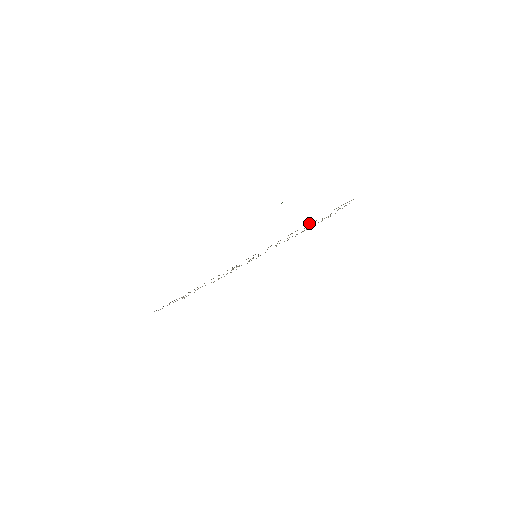
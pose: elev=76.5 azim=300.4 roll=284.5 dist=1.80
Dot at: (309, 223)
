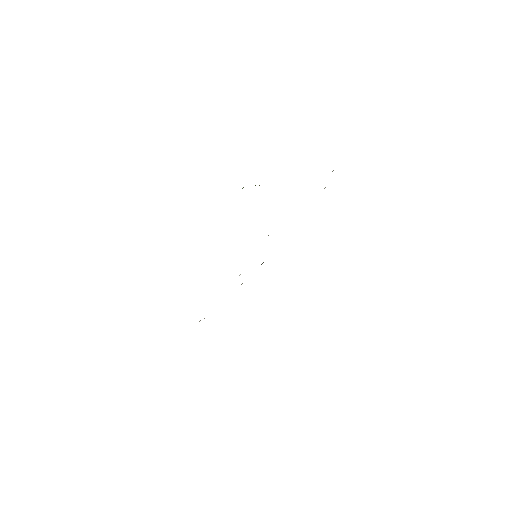
Dot at: occluded
